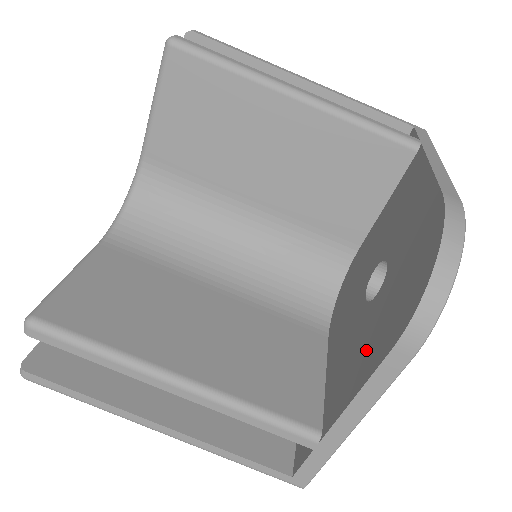
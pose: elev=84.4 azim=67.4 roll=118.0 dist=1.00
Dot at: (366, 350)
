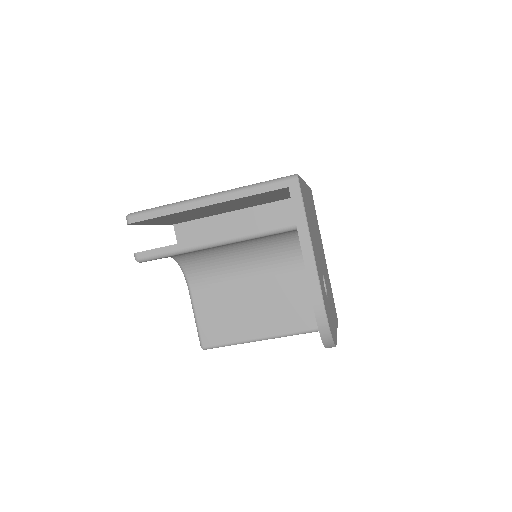
Dot at: occluded
